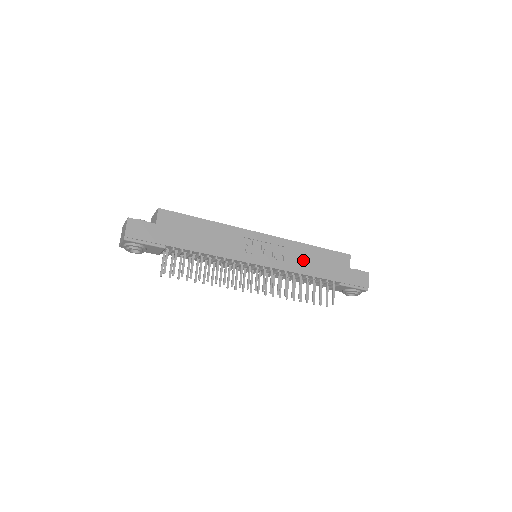
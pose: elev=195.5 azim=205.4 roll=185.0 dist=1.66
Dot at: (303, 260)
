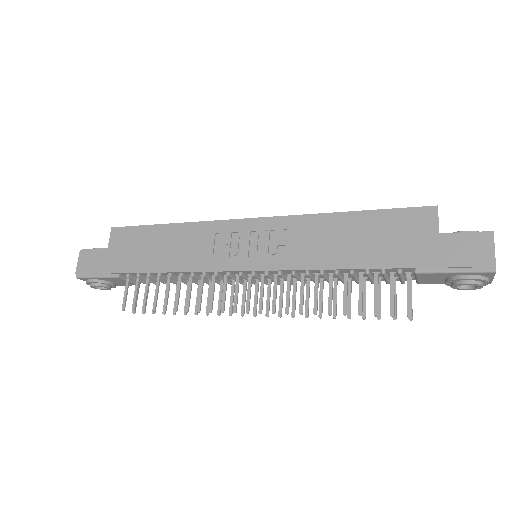
Dot at: (325, 243)
